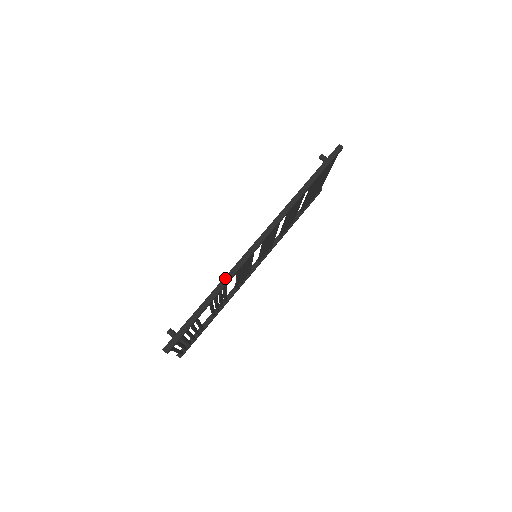
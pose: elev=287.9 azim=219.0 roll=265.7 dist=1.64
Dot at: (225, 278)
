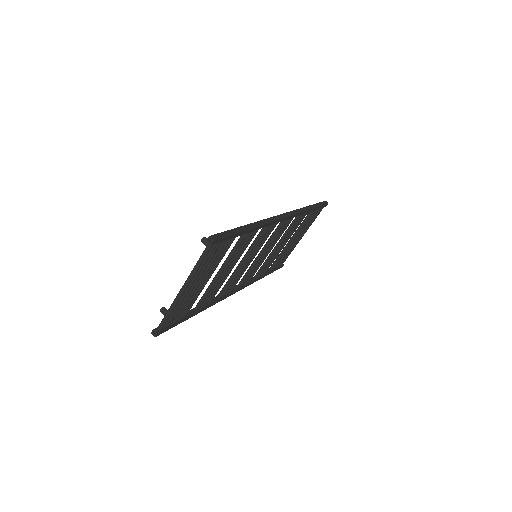
Dot at: (261, 221)
